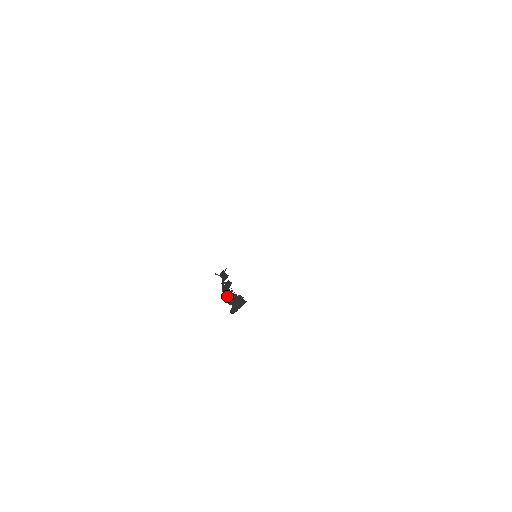
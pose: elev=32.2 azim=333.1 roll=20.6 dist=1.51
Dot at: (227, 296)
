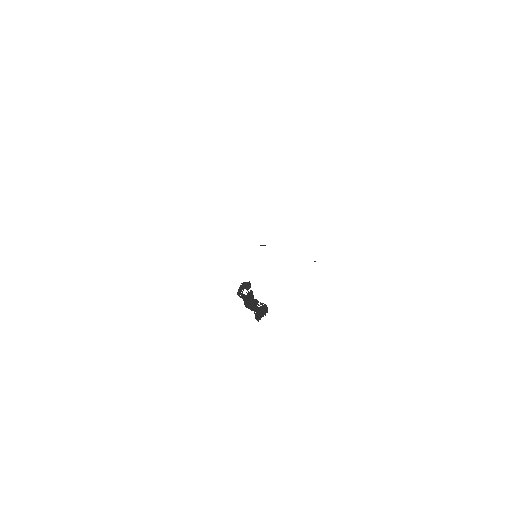
Dot at: (245, 300)
